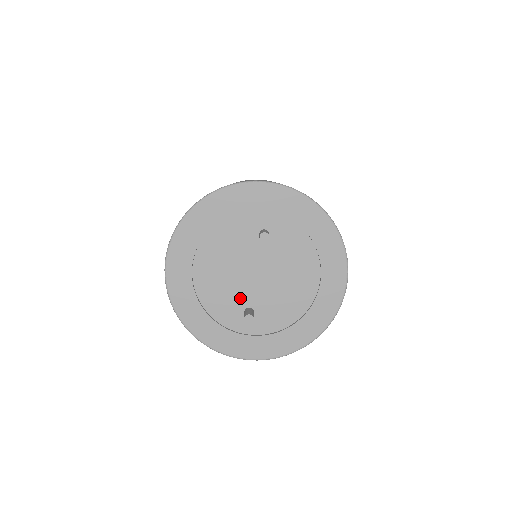
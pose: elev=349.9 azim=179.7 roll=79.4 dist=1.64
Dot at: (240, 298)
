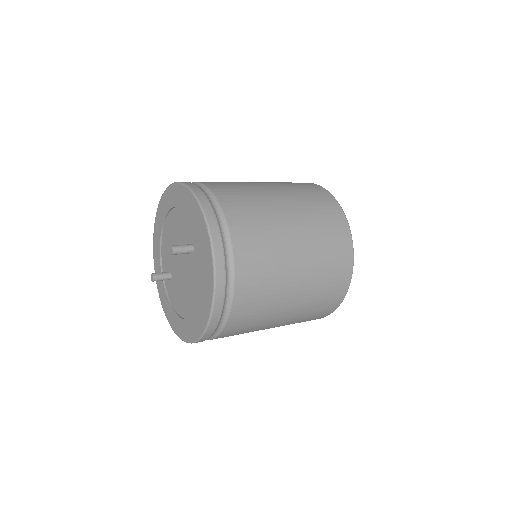
Dot at: (171, 263)
